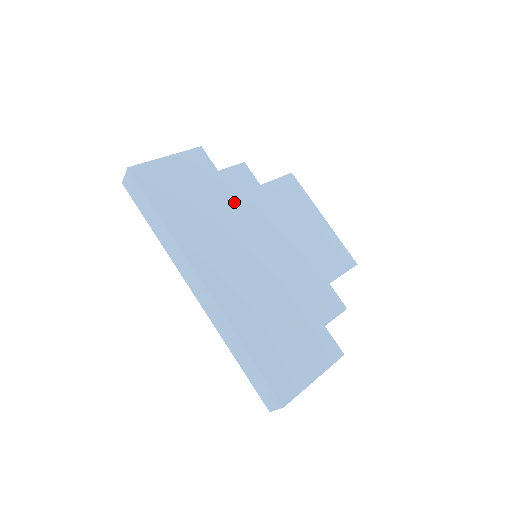
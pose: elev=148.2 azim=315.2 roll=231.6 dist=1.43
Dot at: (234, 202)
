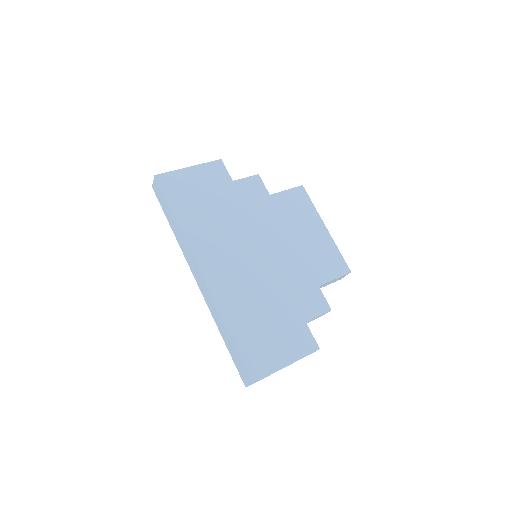
Dot at: (242, 208)
